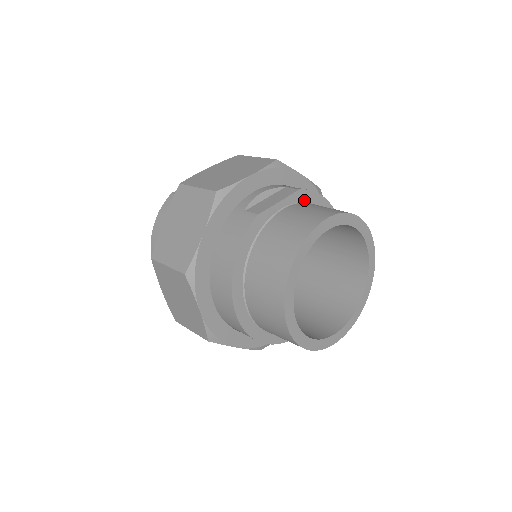
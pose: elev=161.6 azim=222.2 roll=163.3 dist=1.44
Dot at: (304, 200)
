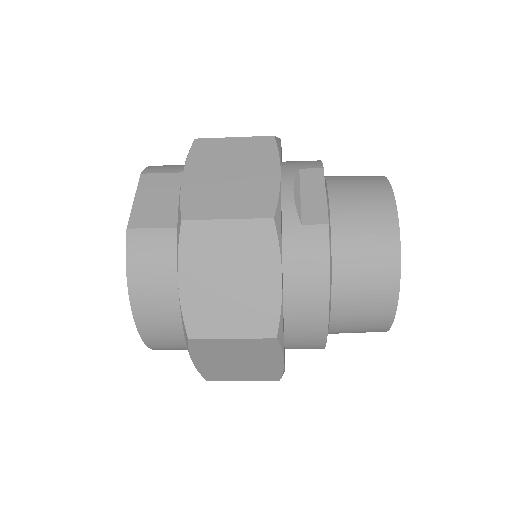
Dot at: occluded
